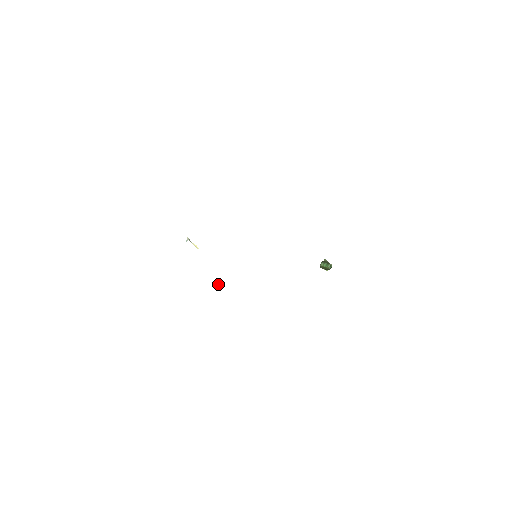
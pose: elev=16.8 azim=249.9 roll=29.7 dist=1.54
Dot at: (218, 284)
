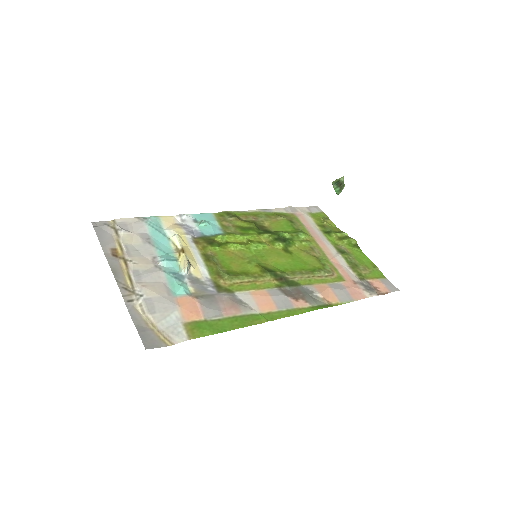
Dot at: (207, 226)
